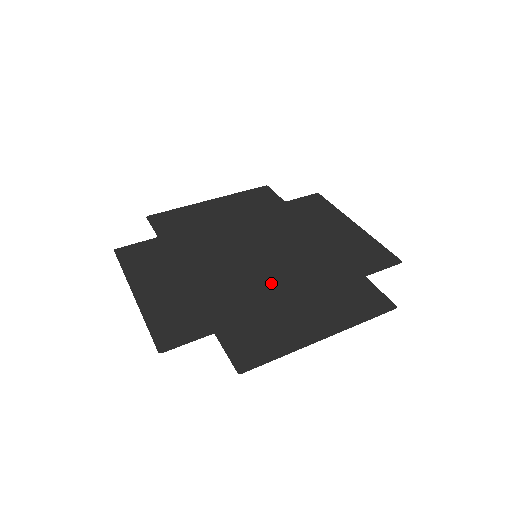
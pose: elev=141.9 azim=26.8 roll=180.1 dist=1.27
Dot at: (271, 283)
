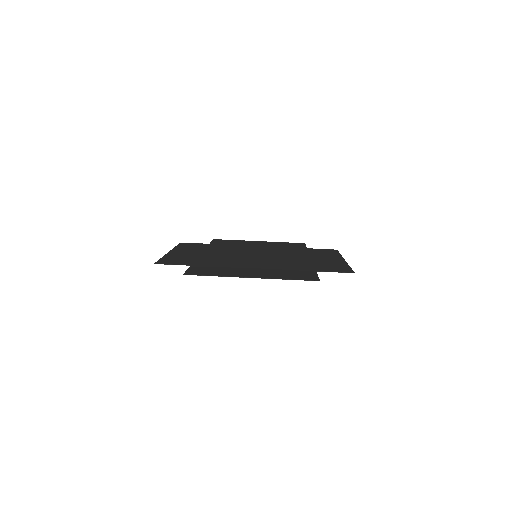
Dot at: (287, 258)
